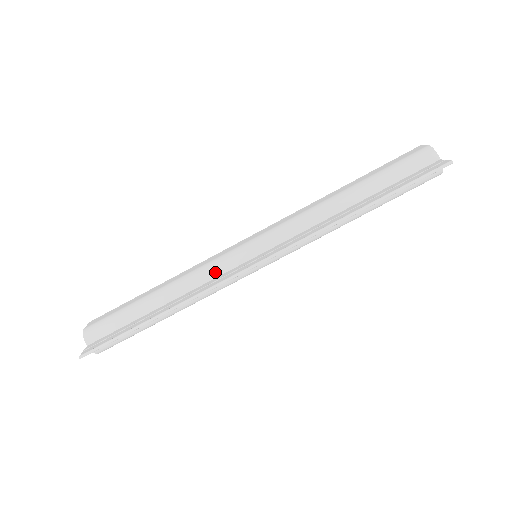
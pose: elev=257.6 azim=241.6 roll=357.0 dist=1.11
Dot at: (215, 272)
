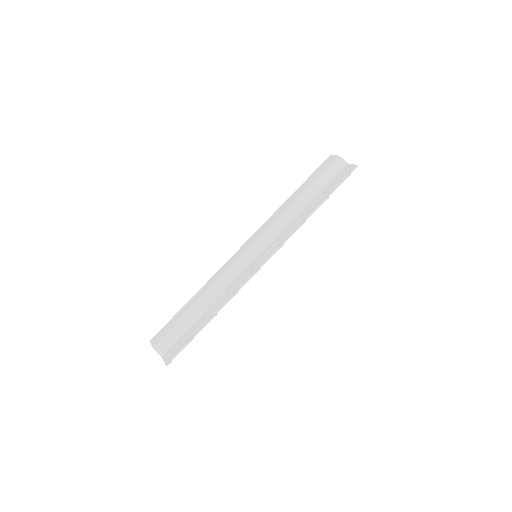
Dot at: (235, 275)
